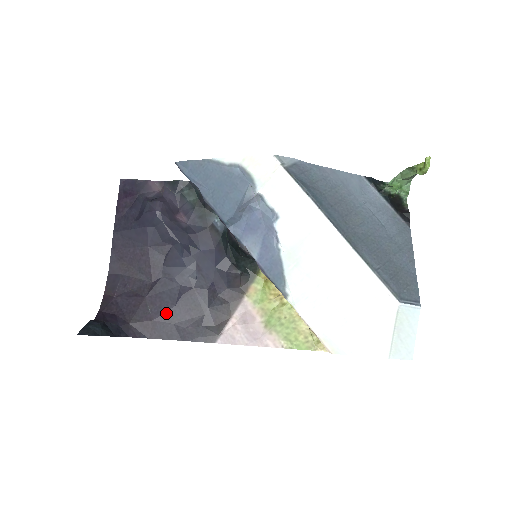
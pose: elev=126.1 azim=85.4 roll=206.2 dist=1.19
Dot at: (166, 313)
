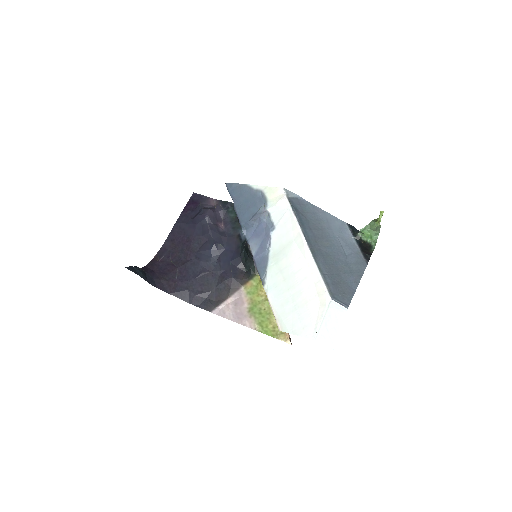
Dot at: (186, 281)
